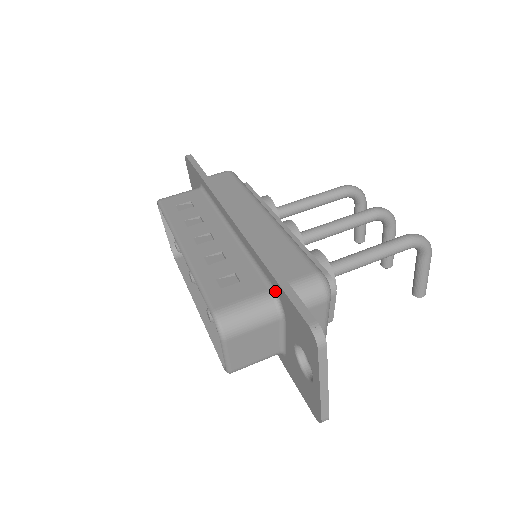
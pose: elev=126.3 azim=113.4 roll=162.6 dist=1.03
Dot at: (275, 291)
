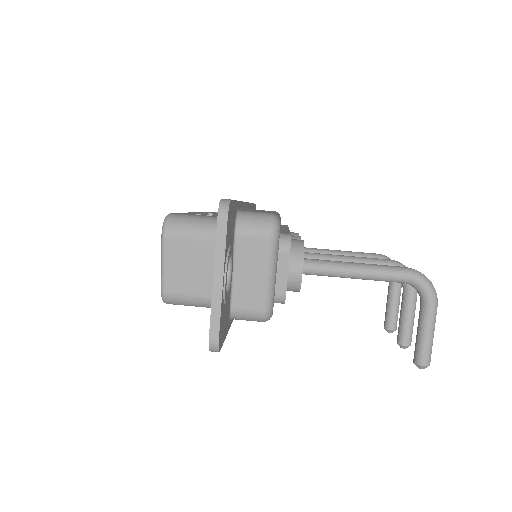
Dot at: occluded
